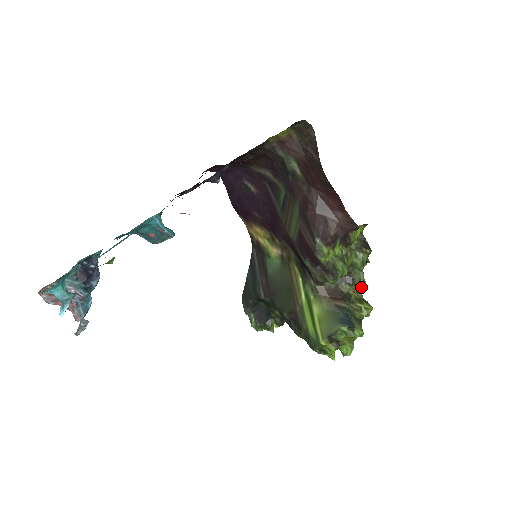
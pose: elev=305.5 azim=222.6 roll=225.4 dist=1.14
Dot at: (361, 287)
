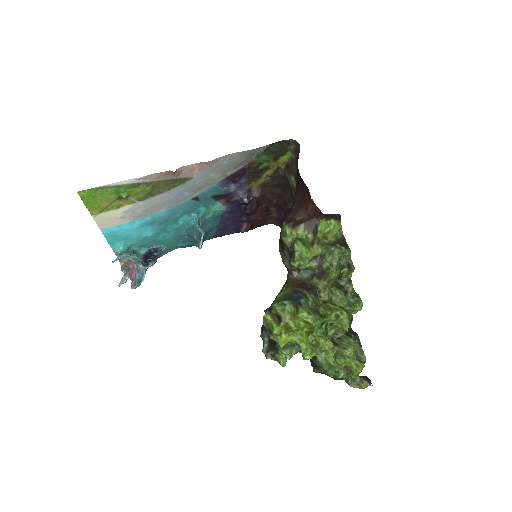
Dot at: (353, 305)
